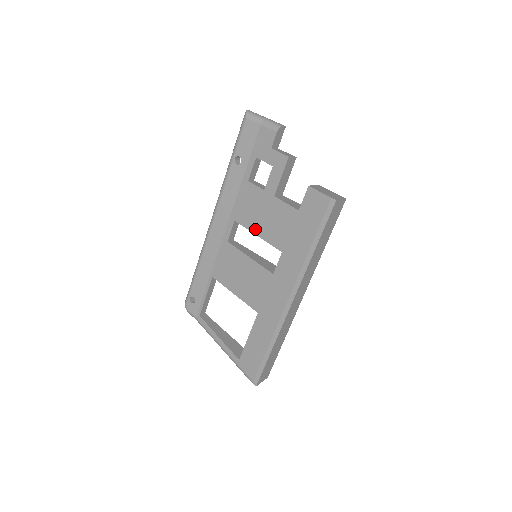
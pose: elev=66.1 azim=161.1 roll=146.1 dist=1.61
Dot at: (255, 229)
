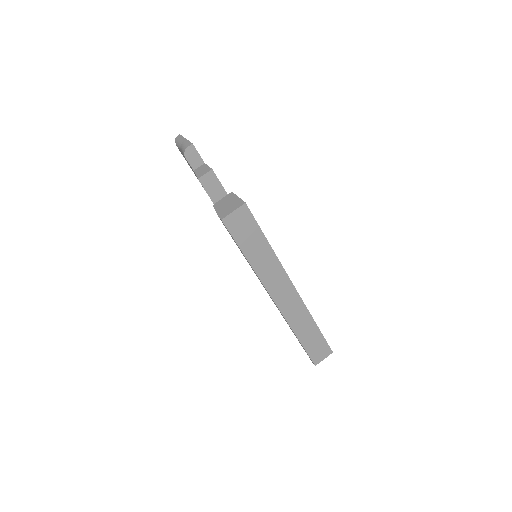
Dot at: occluded
